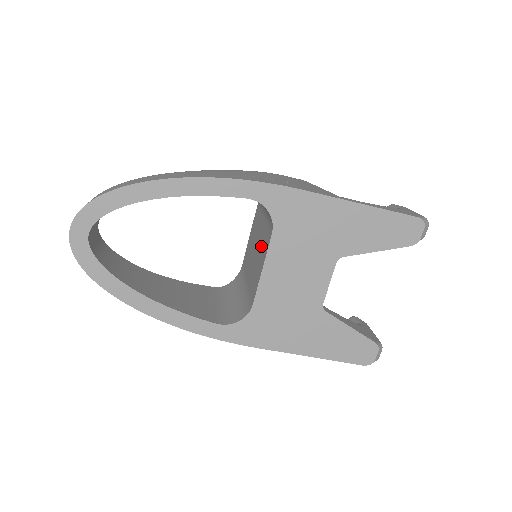
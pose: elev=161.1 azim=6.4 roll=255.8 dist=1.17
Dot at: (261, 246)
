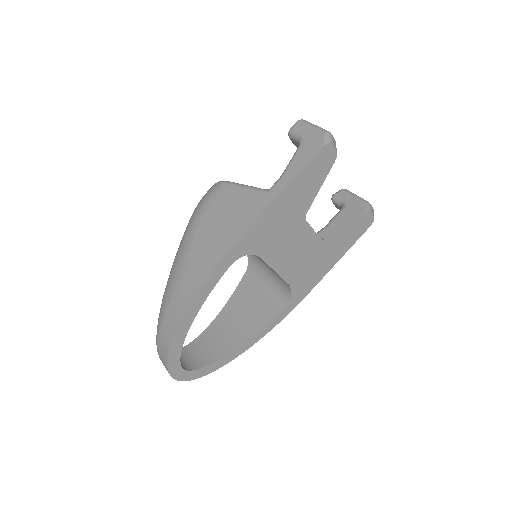
Dot at: occluded
